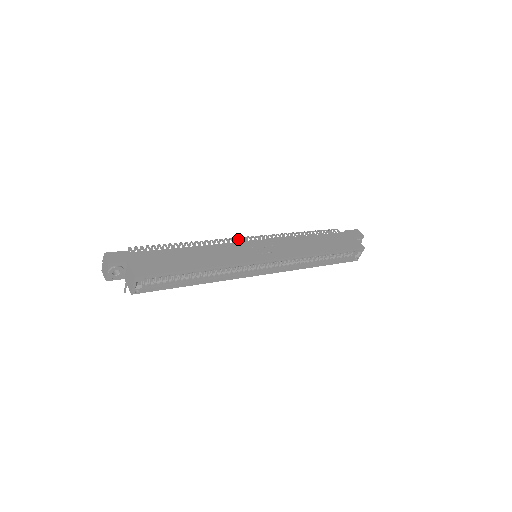
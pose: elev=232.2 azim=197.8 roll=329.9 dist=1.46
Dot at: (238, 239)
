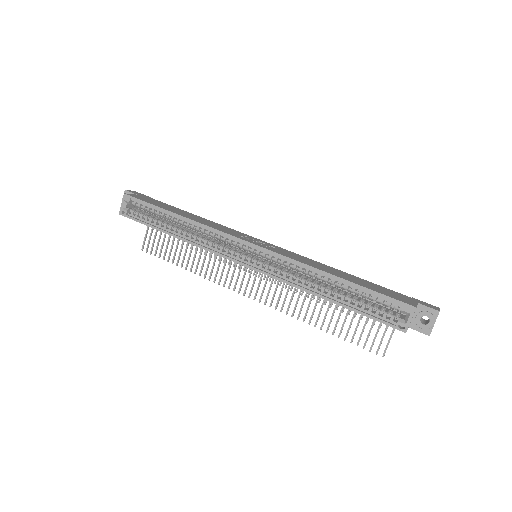
Dot at: occluded
